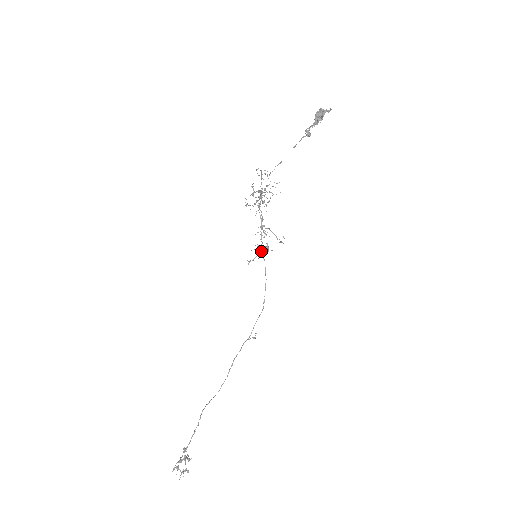
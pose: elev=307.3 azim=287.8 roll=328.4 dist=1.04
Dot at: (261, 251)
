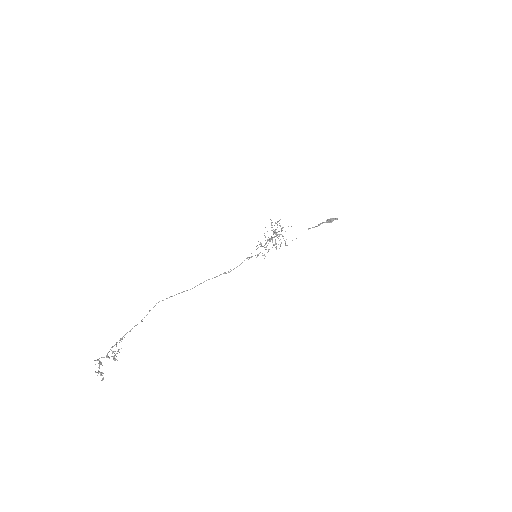
Dot at: occluded
